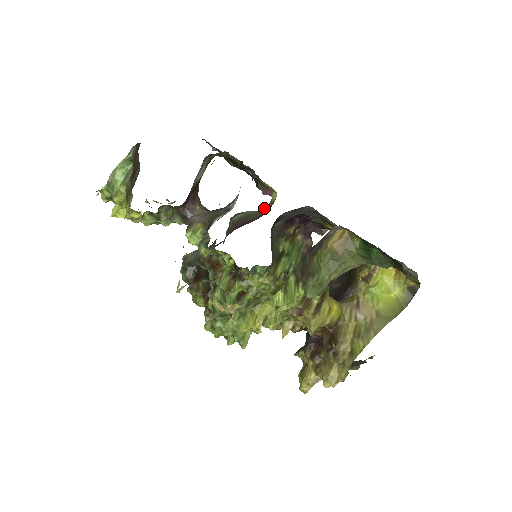
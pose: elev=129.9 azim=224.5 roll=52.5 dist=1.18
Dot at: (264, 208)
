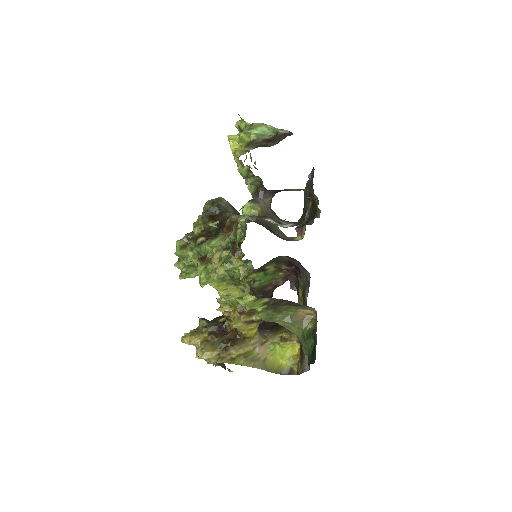
Dot at: occluded
